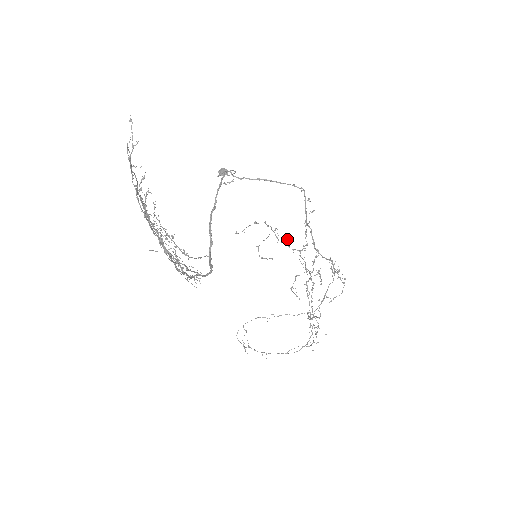
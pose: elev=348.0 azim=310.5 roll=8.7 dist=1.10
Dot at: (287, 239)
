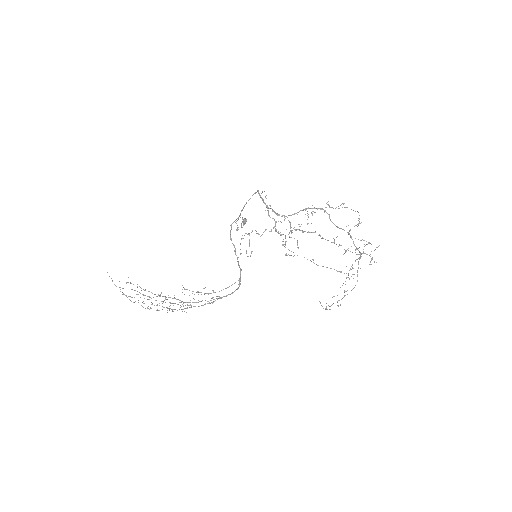
Dot at: occluded
